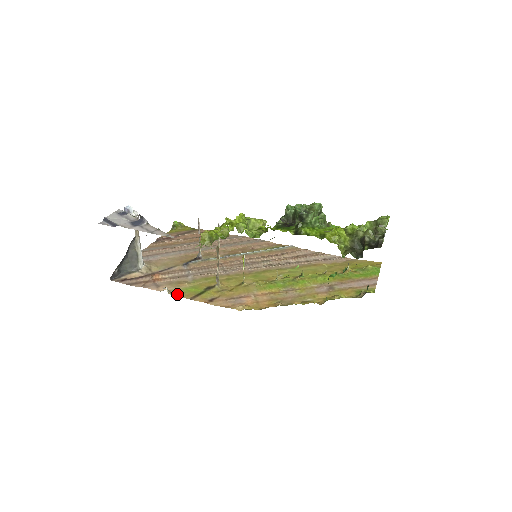
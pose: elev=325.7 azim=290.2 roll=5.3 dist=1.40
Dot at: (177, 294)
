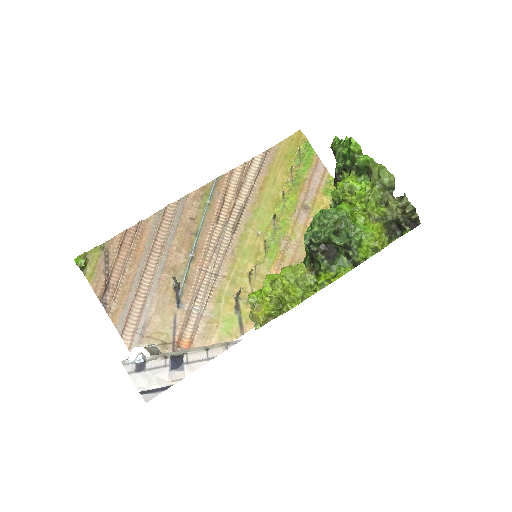
Dot at: occluded
